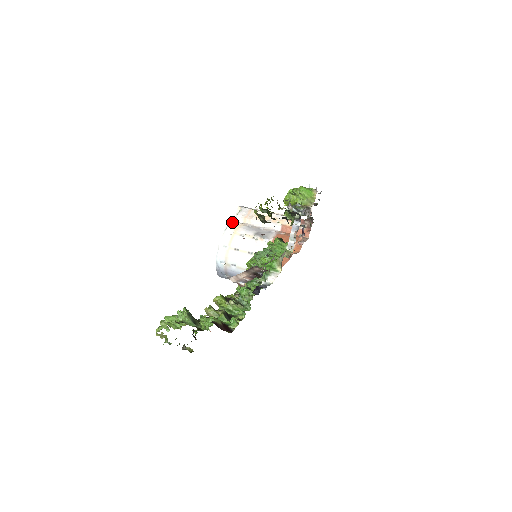
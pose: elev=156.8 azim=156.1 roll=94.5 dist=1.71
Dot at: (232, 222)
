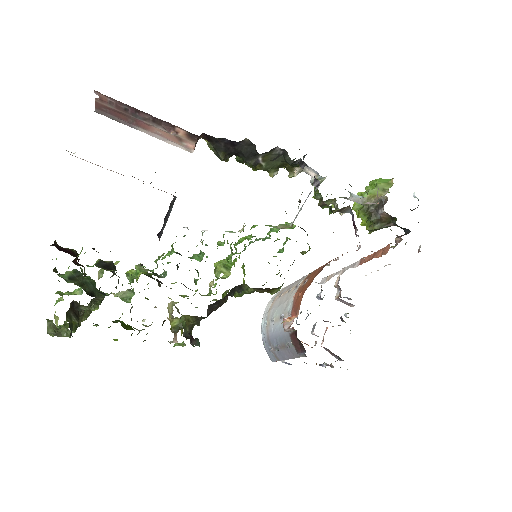
Dot at: occluded
